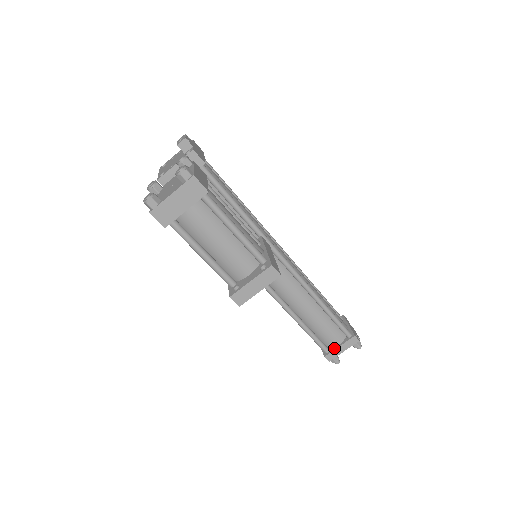
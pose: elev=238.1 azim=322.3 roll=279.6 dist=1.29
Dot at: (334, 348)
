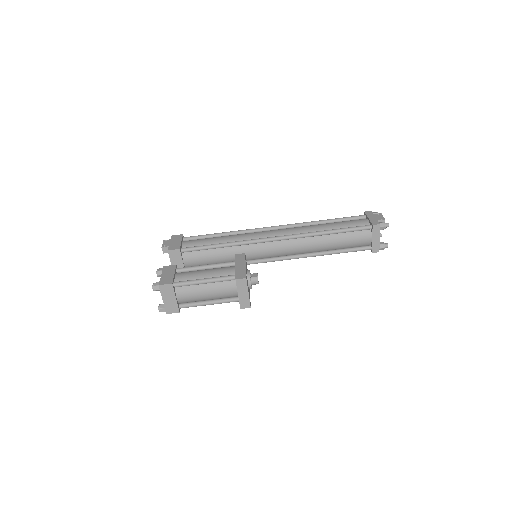
Dot at: (371, 243)
